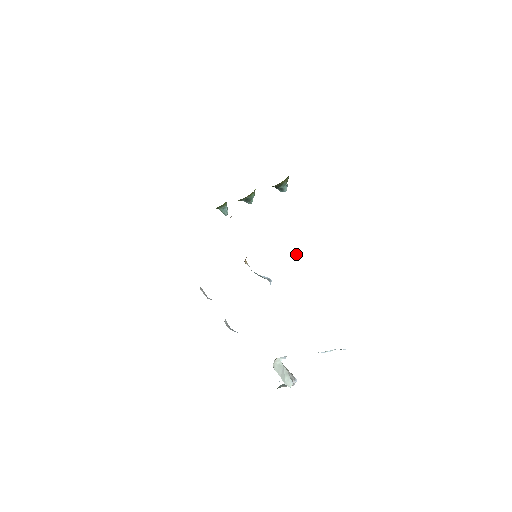
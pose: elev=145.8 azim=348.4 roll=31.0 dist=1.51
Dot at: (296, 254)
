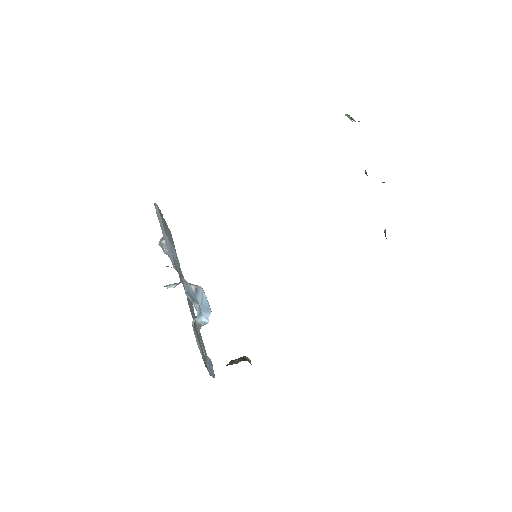
Dot at: occluded
